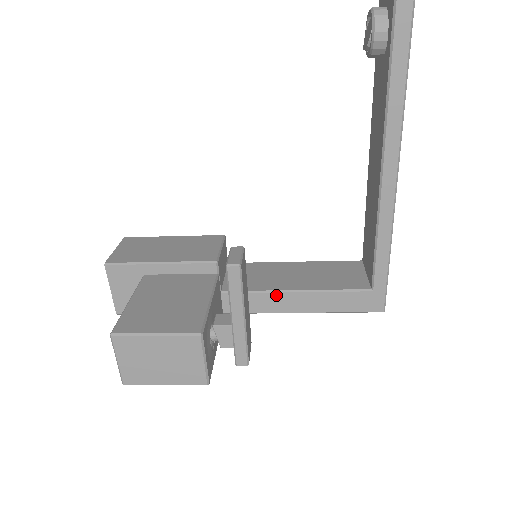
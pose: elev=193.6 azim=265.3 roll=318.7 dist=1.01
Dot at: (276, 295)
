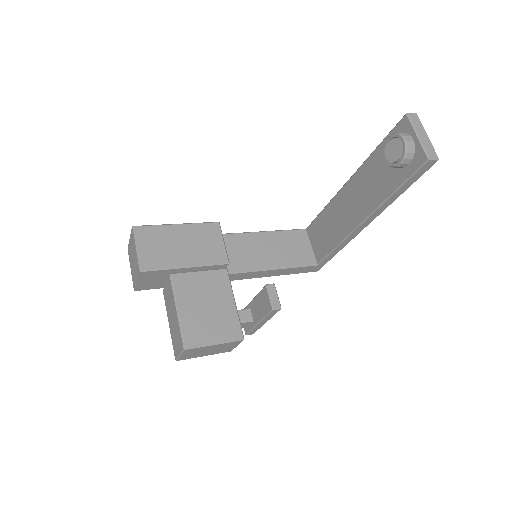
Dot at: (259, 272)
